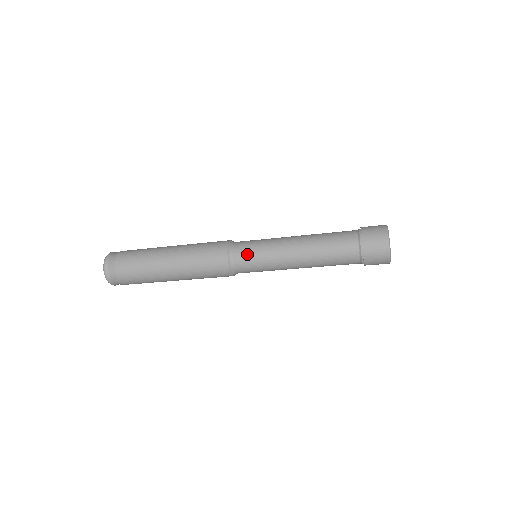
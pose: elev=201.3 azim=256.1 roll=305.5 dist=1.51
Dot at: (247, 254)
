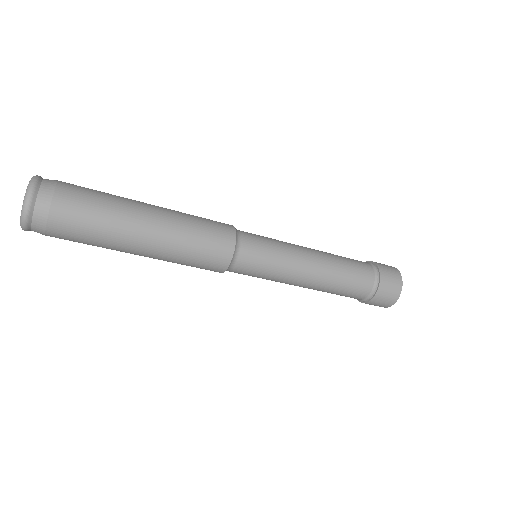
Dot at: (257, 260)
